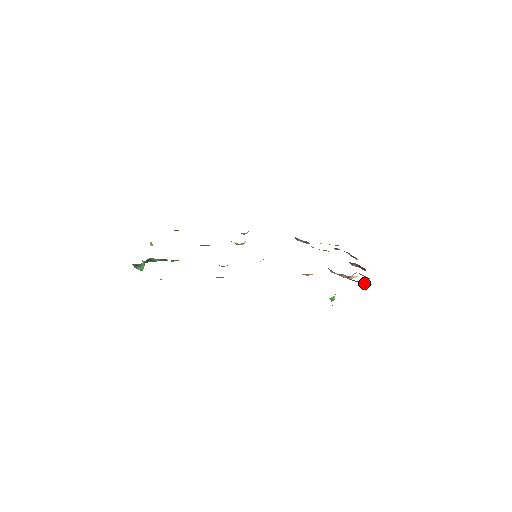
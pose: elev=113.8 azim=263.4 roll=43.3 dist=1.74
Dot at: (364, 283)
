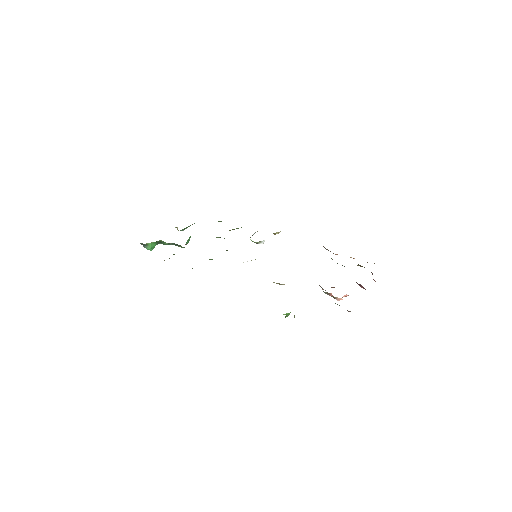
Dot at: occluded
